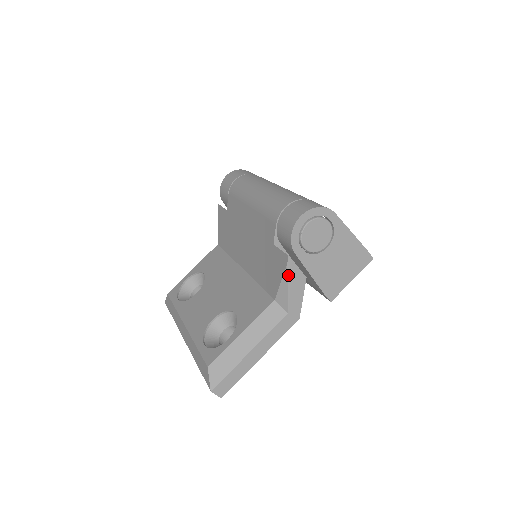
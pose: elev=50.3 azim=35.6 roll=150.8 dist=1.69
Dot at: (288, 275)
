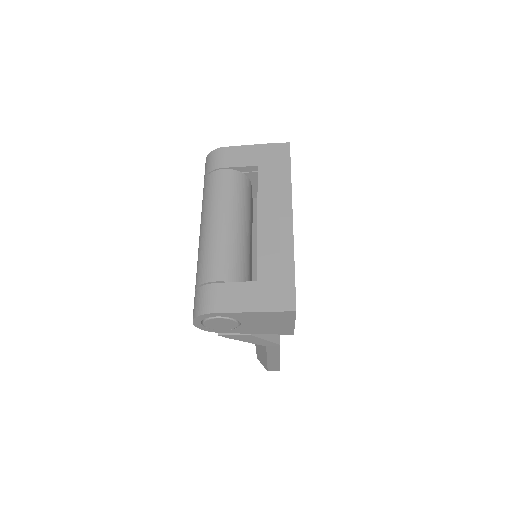
Dot at: (234, 339)
